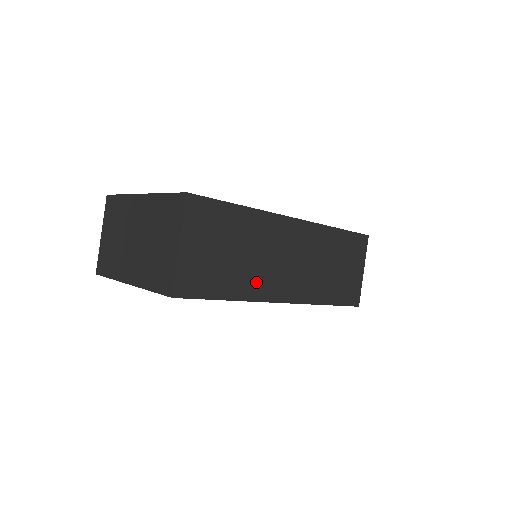
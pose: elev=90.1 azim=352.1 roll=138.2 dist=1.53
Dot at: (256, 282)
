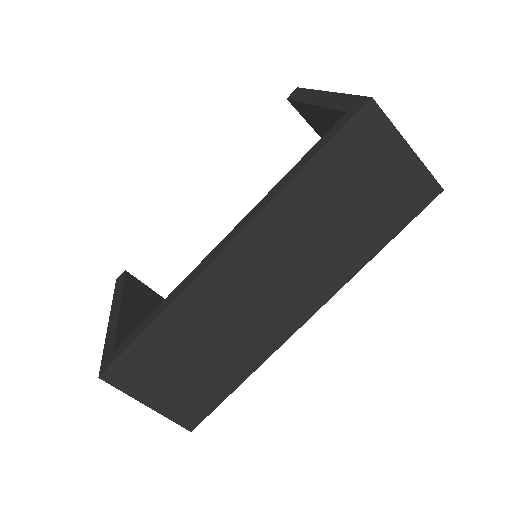
Dot at: (254, 342)
